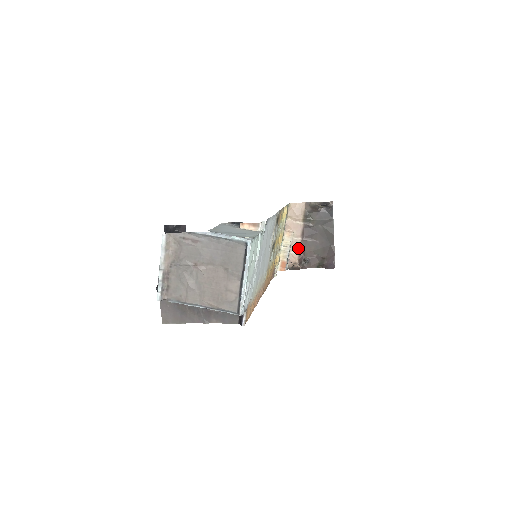
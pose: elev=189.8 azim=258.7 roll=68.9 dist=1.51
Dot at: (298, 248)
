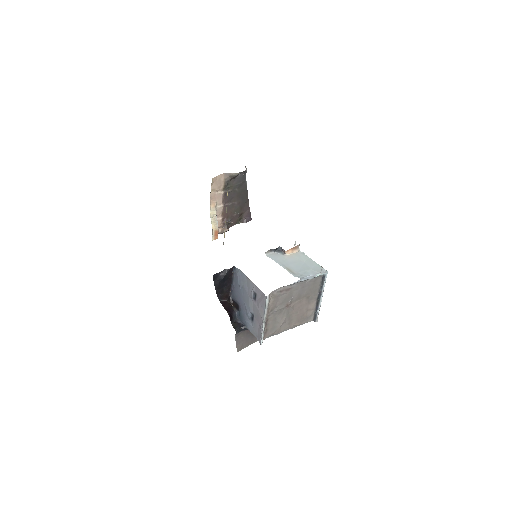
Dot at: (221, 214)
